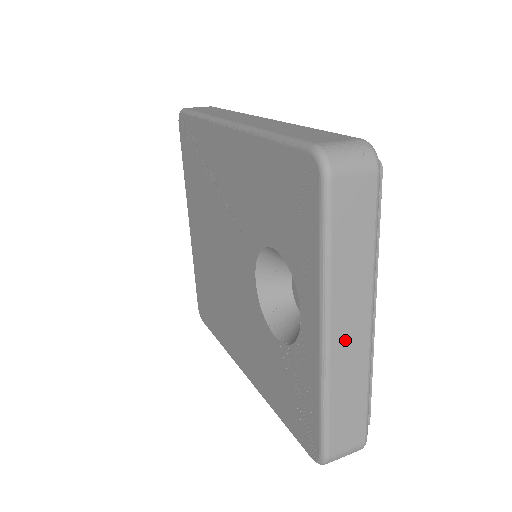
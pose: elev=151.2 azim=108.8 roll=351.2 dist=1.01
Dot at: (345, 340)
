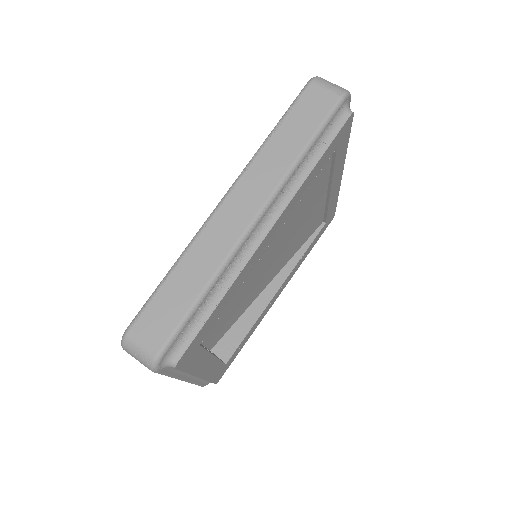
Dot at: occluded
